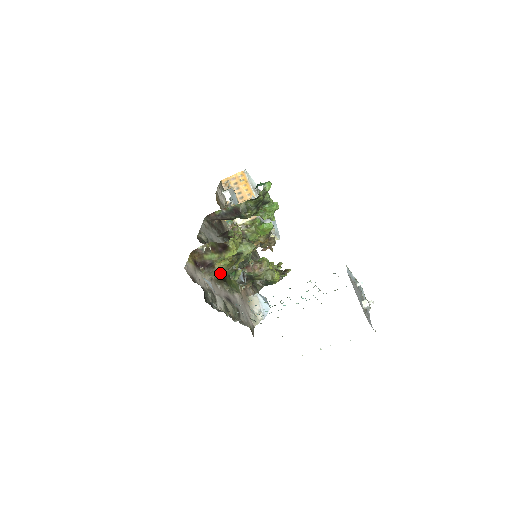
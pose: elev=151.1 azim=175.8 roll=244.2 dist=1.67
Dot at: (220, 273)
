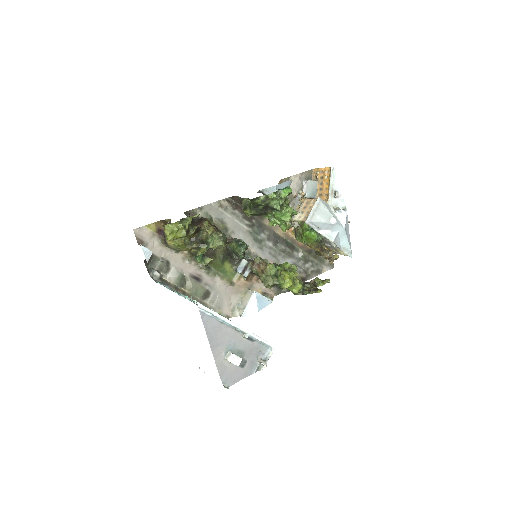
Dot at: occluded
